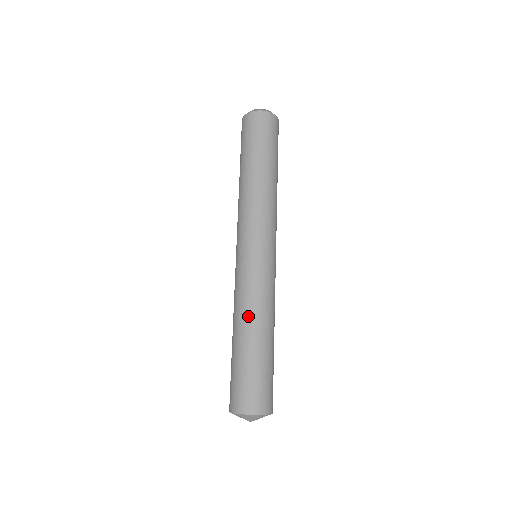
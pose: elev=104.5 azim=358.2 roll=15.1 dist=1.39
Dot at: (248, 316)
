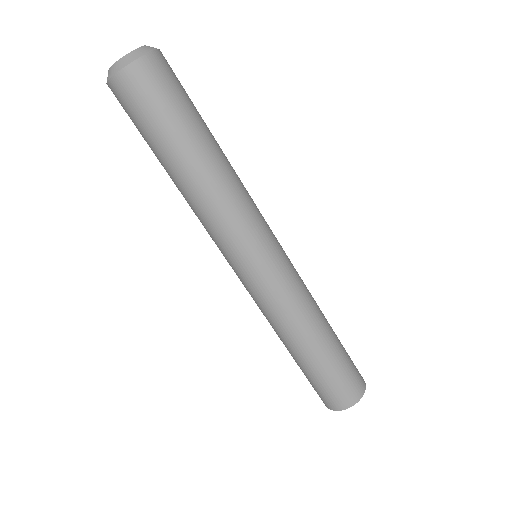
Dot at: (291, 335)
